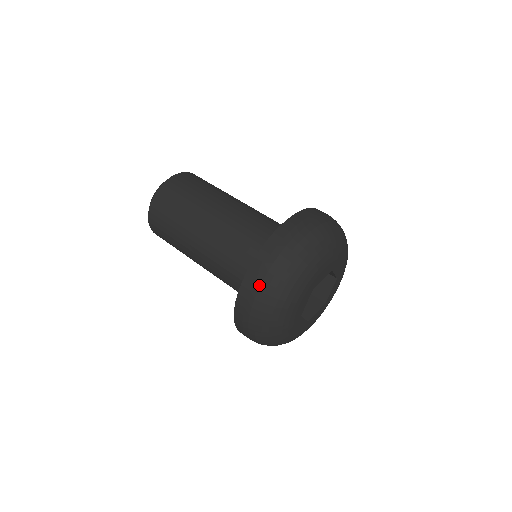
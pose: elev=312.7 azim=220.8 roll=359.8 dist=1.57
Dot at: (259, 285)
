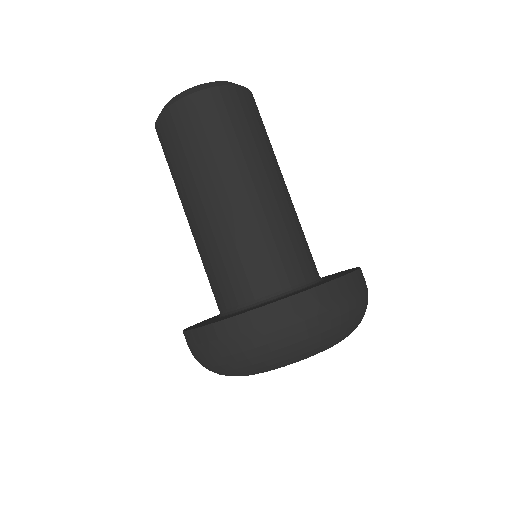
Dot at: (198, 351)
